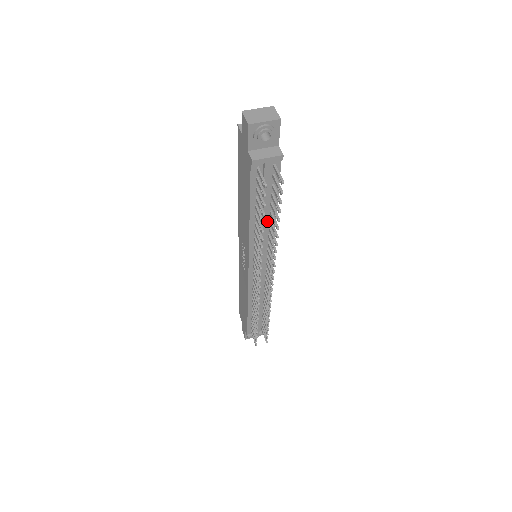
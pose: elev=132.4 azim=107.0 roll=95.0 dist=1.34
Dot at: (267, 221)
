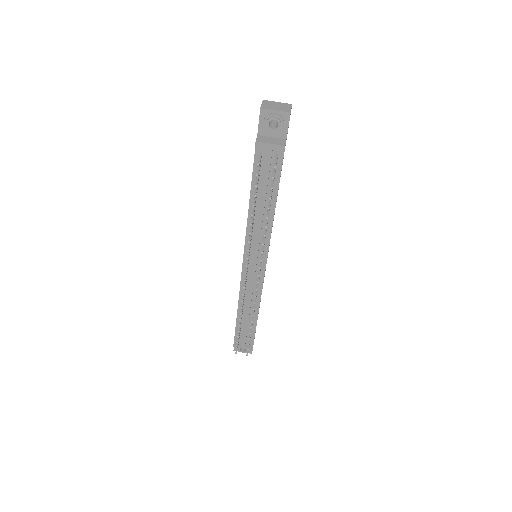
Dot at: (265, 215)
